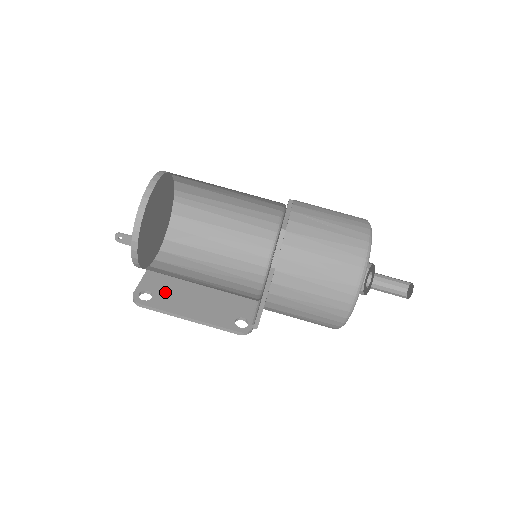
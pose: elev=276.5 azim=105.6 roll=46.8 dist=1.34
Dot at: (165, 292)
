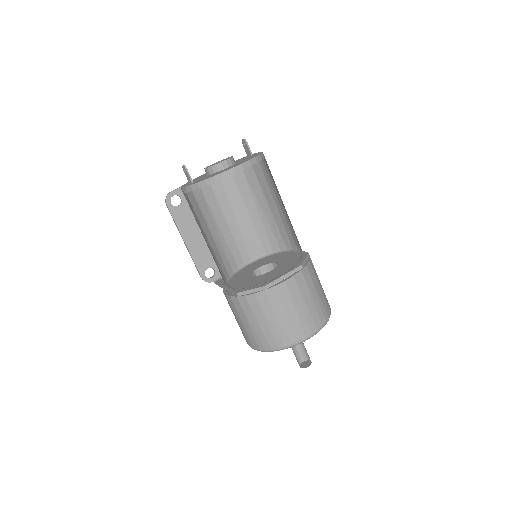
Dot at: (190, 209)
